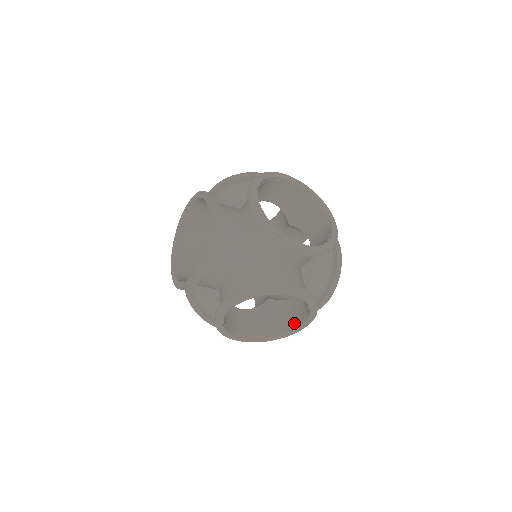
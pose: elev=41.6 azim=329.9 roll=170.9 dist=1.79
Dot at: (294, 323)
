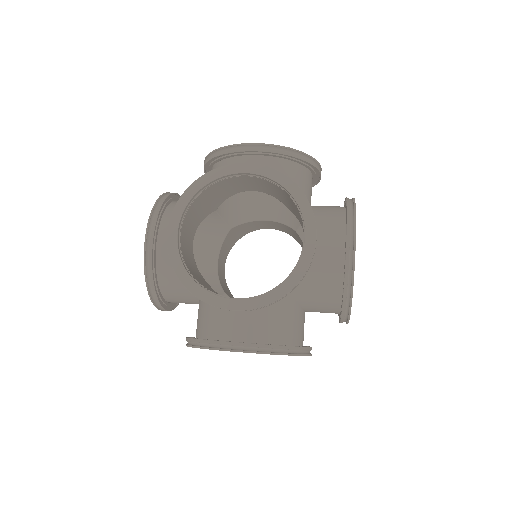
Dot at: occluded
